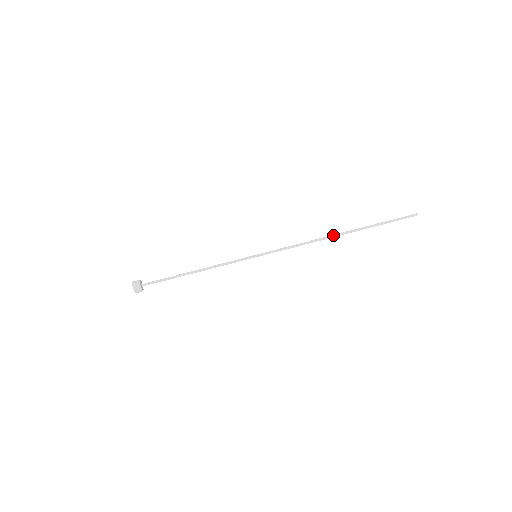
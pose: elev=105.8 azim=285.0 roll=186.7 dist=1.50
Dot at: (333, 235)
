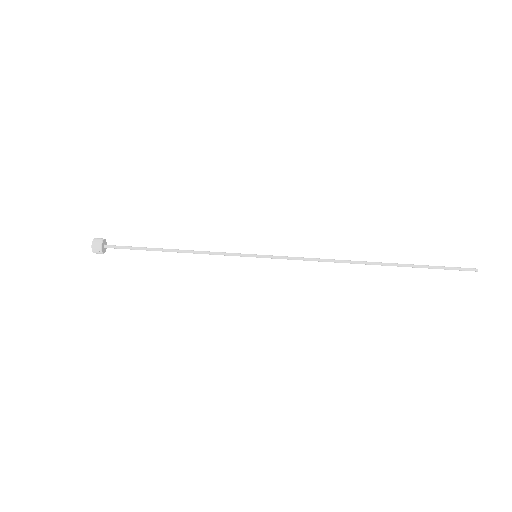
Dot at: (361, 263)
